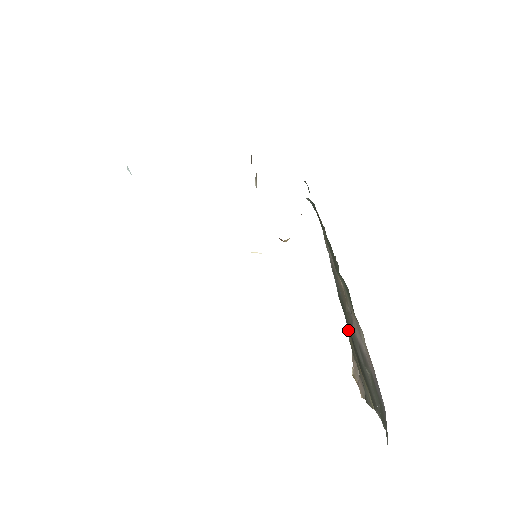
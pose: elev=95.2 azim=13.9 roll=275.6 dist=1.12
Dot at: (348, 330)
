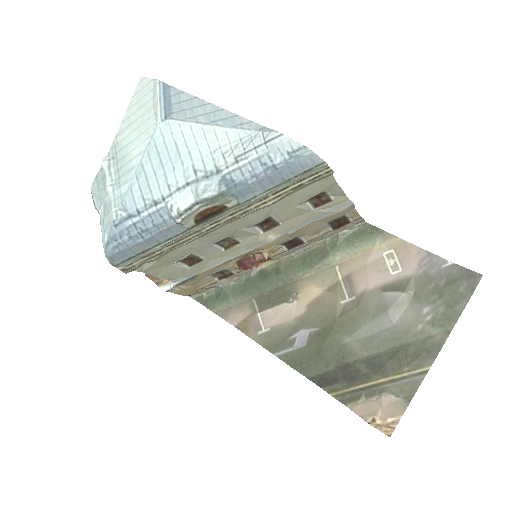
Dot at: occluded
